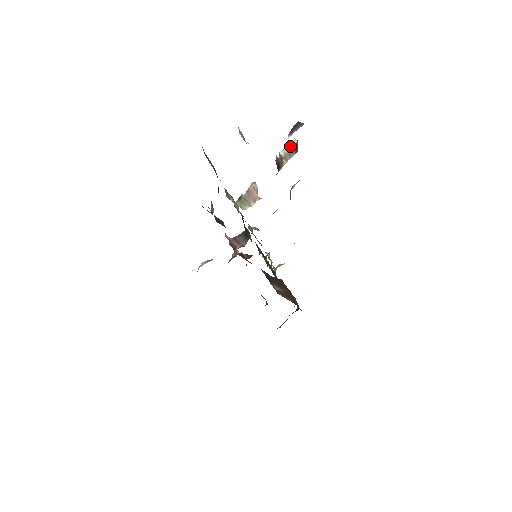
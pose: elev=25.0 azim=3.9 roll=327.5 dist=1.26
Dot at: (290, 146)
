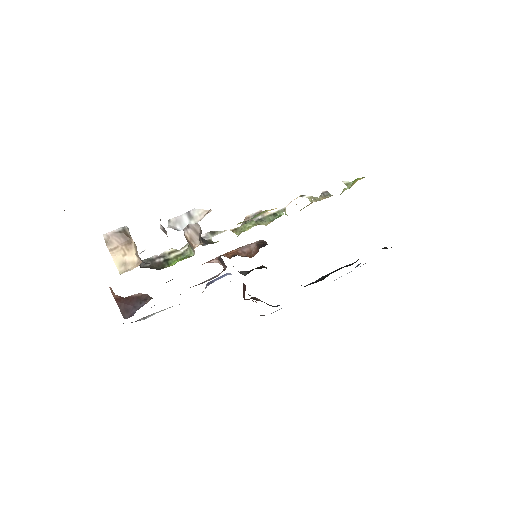
Dot at: (160, 224)
